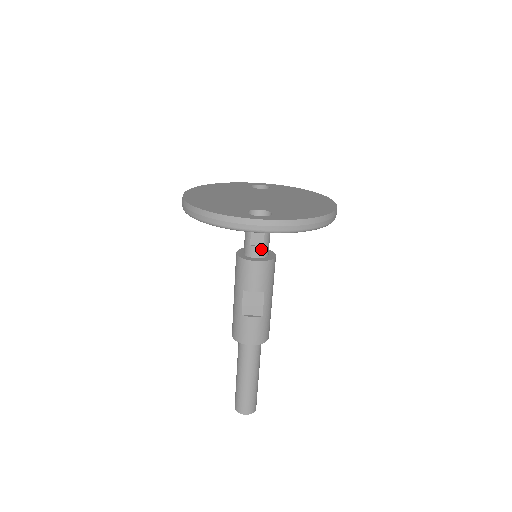
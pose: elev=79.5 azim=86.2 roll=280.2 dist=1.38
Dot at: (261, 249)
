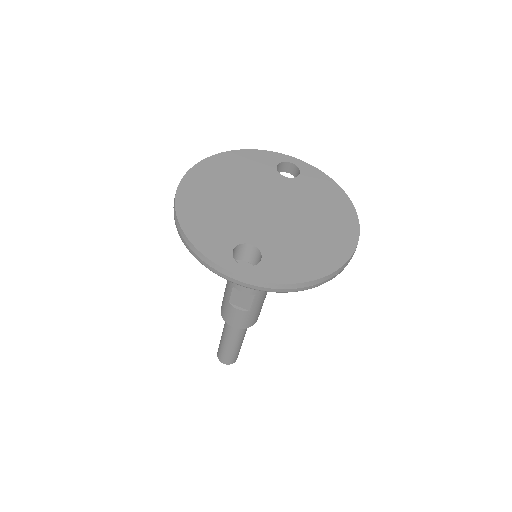
Dot at: occluded
